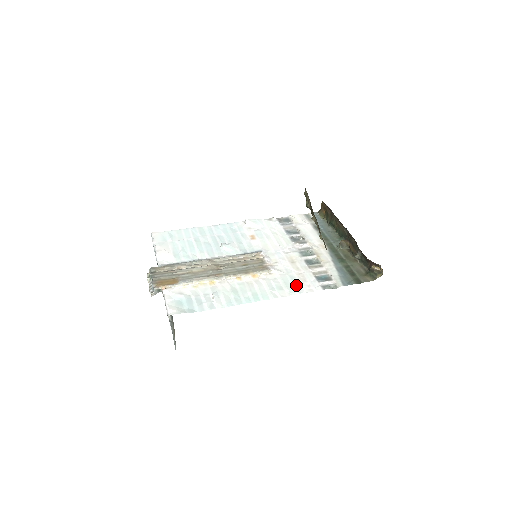
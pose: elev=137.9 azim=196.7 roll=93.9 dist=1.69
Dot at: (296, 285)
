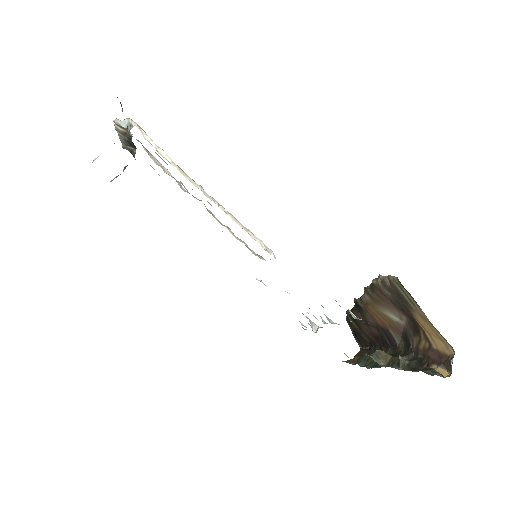
Dot at: occluded
